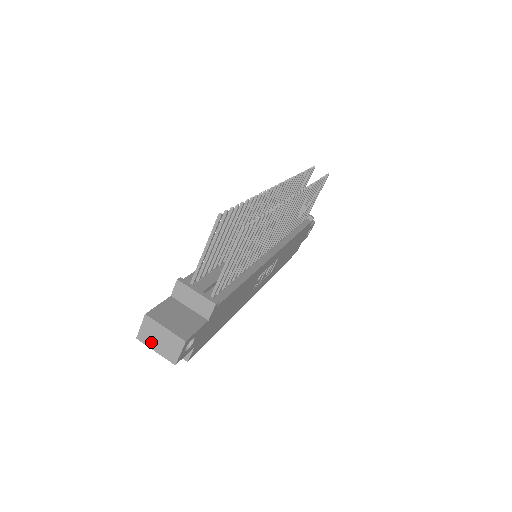
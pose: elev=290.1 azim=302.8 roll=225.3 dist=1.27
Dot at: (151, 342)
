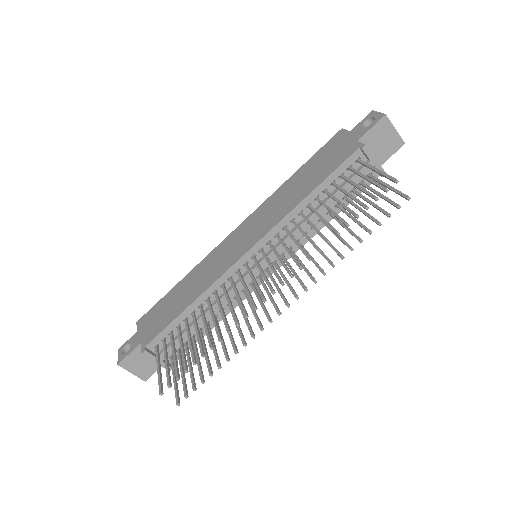
Dot at: occluded
